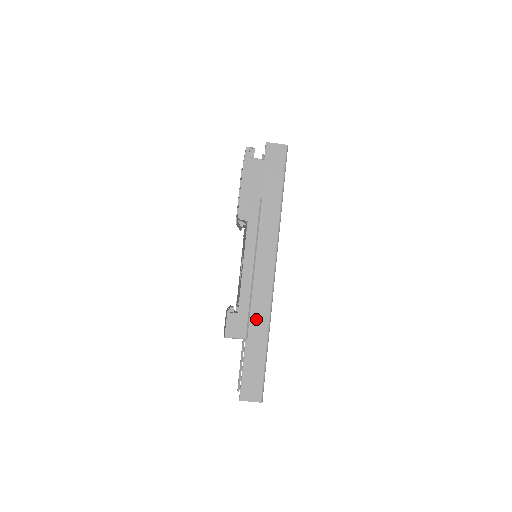
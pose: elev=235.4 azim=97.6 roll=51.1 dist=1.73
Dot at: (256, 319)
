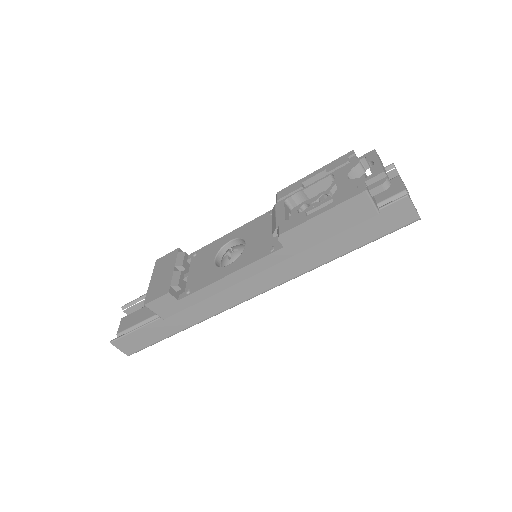
Dot at: (191, 312)
